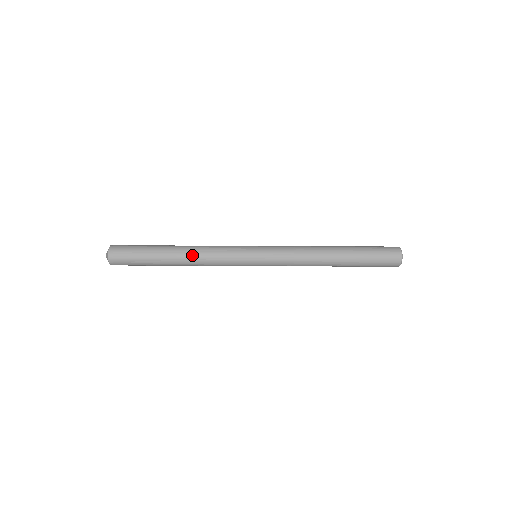
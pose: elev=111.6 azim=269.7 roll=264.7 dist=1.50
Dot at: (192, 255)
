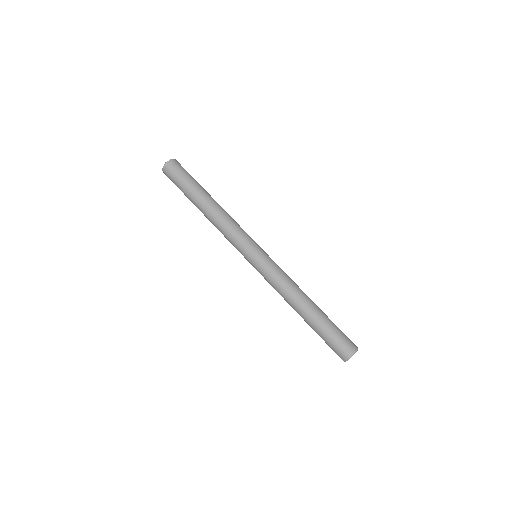
Dot at: (216, 213)
